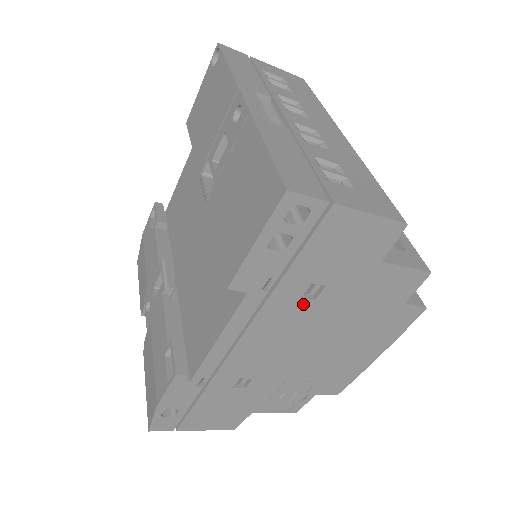
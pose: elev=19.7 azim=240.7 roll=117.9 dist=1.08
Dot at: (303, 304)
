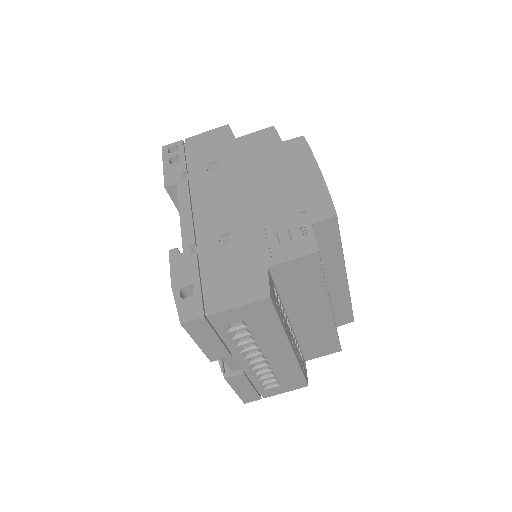
Dot at: (214, 174)
